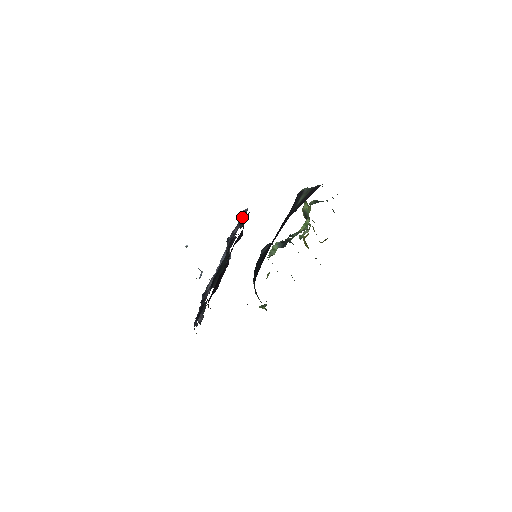
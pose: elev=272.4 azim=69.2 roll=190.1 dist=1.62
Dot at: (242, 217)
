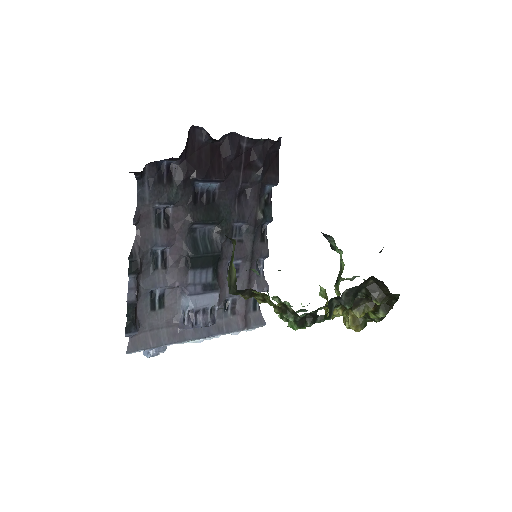
Dot at: (267, 203)
